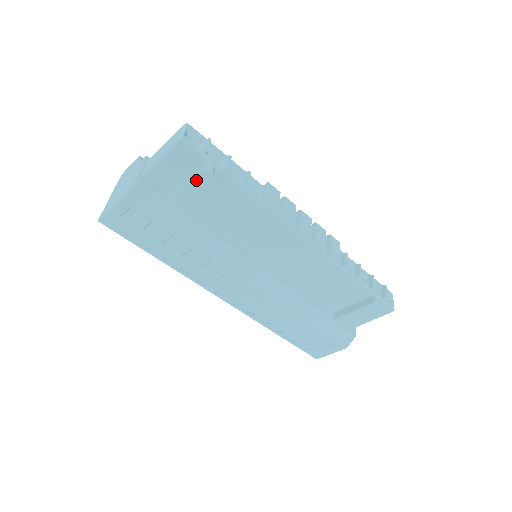
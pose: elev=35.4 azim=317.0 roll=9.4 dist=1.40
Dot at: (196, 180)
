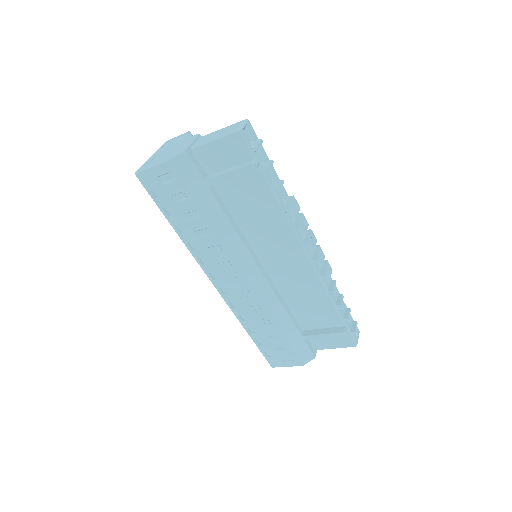
Dot at: (238, 170)
